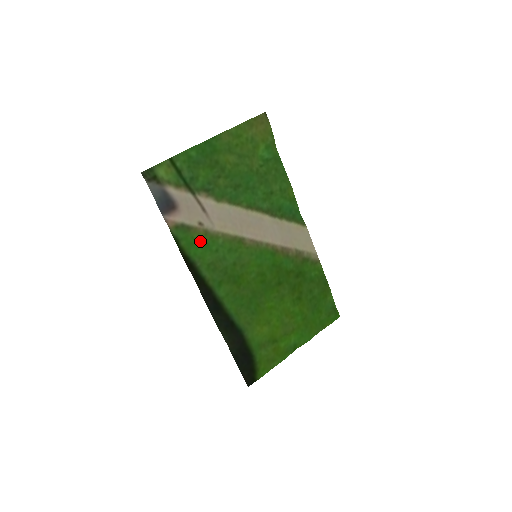
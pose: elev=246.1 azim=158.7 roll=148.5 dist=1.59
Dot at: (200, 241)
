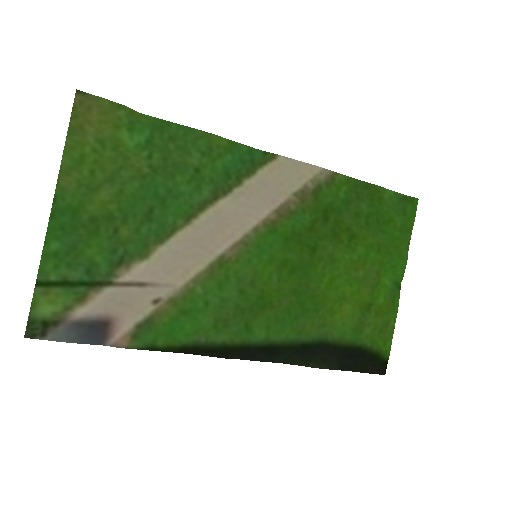
Dot at: (177, 317)
